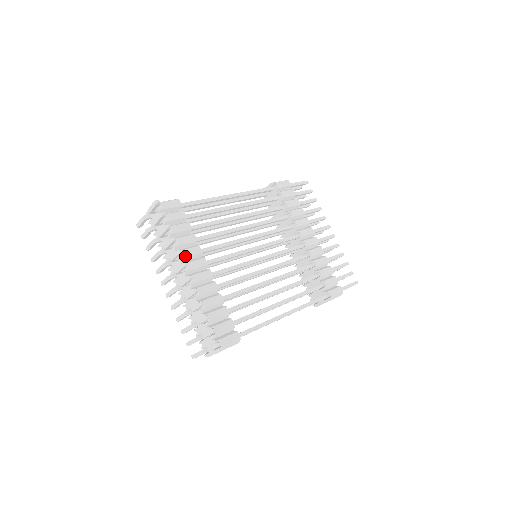
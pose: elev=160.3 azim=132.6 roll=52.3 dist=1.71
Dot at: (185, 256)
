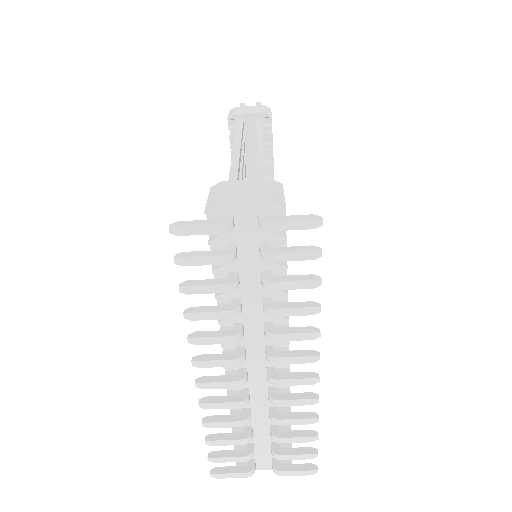
Dot at: (288, 323)
